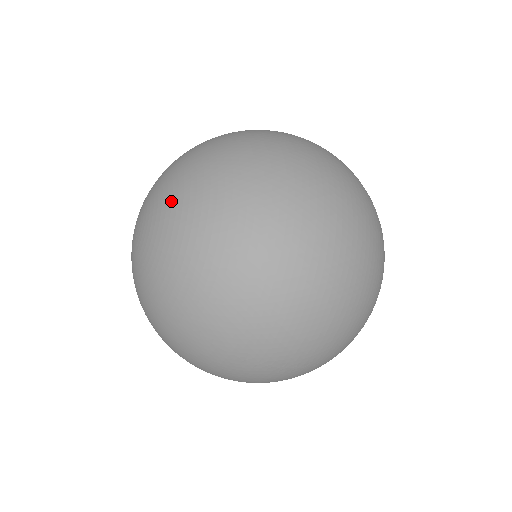
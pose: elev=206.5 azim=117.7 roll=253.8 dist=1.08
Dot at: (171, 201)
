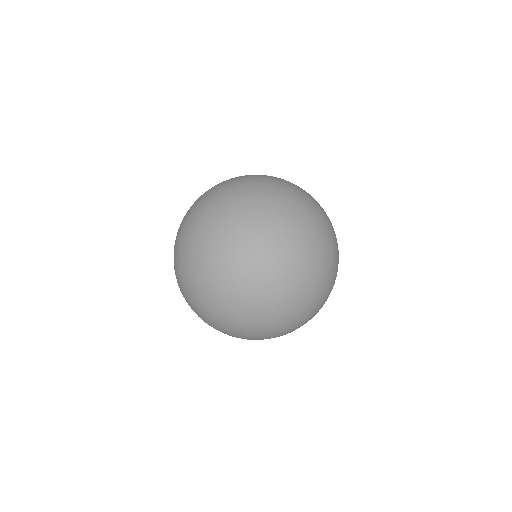
Dot at: occluded
